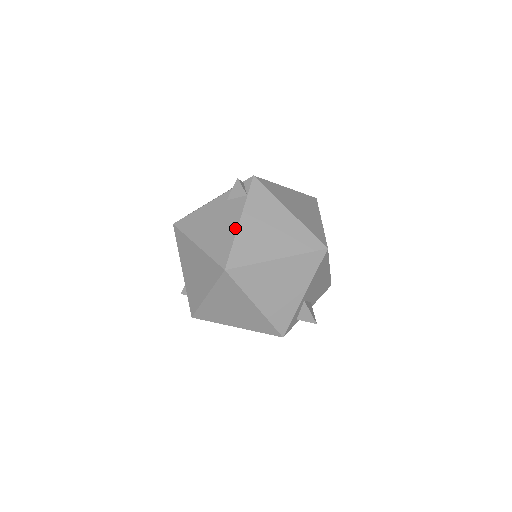
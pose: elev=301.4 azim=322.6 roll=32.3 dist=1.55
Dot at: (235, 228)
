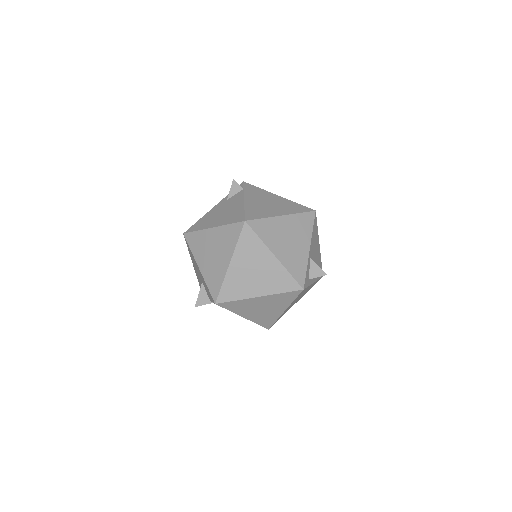
Dot at: (242, 203)
